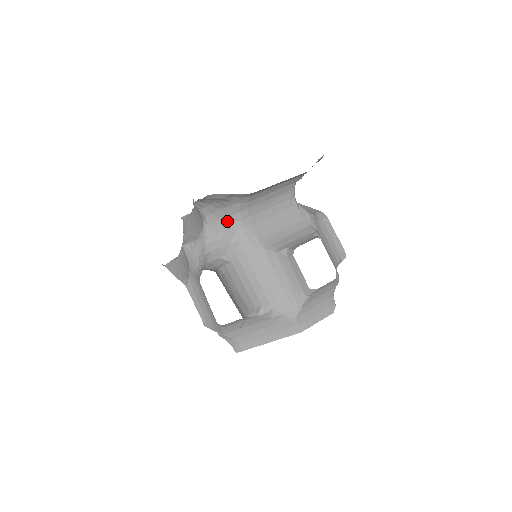
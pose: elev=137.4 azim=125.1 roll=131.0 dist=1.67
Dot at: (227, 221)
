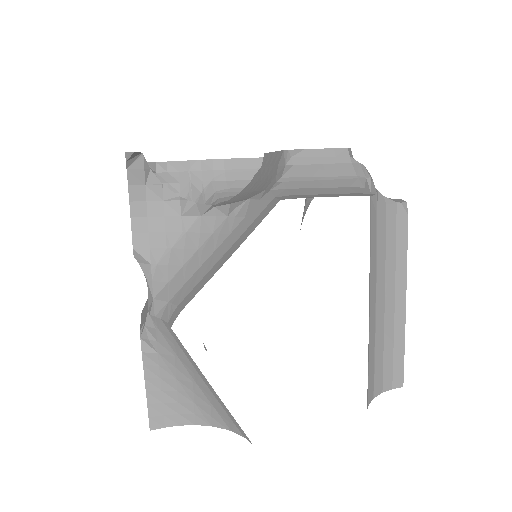
Dot at: occluded
